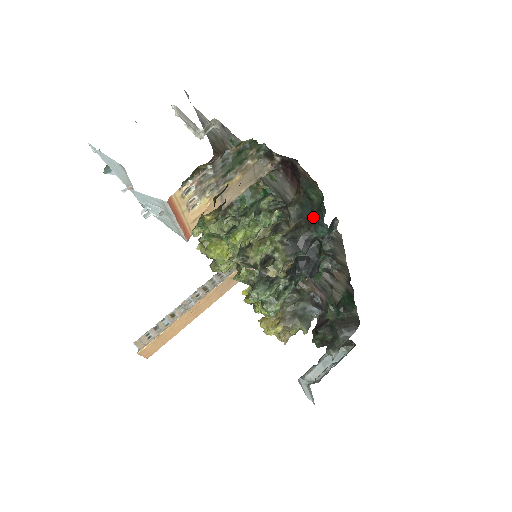
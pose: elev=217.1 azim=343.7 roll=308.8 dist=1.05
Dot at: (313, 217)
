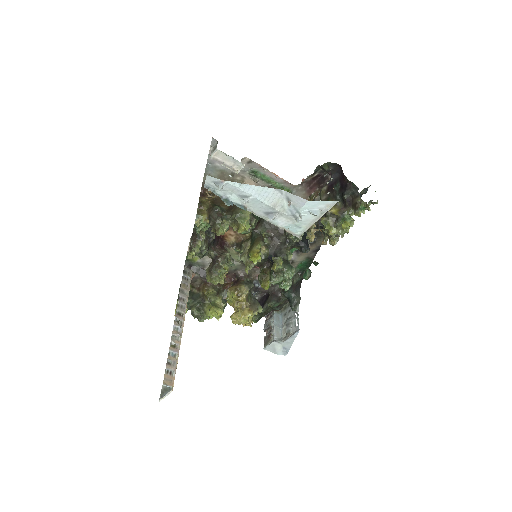
Dot at: occluded
